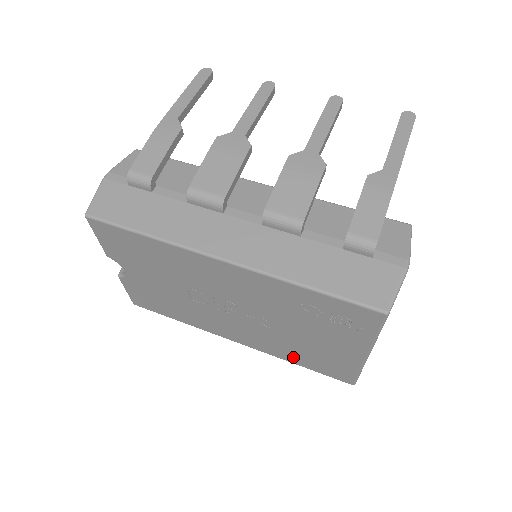
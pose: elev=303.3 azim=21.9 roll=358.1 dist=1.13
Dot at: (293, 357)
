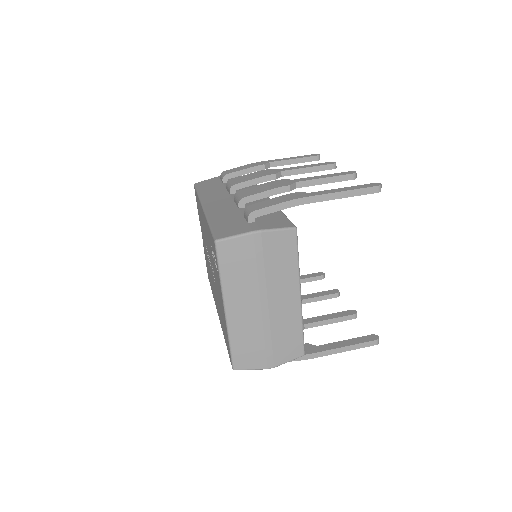
Dot at: occluded
